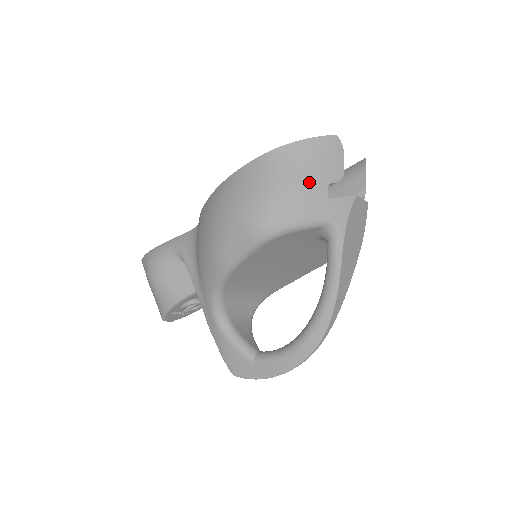
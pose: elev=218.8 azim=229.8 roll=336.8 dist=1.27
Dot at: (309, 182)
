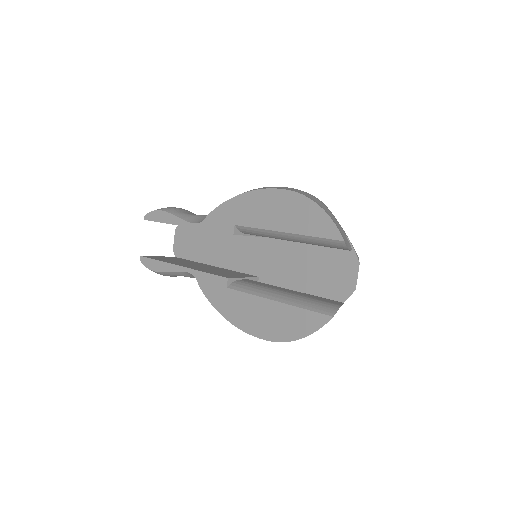
Dot at: occluded
